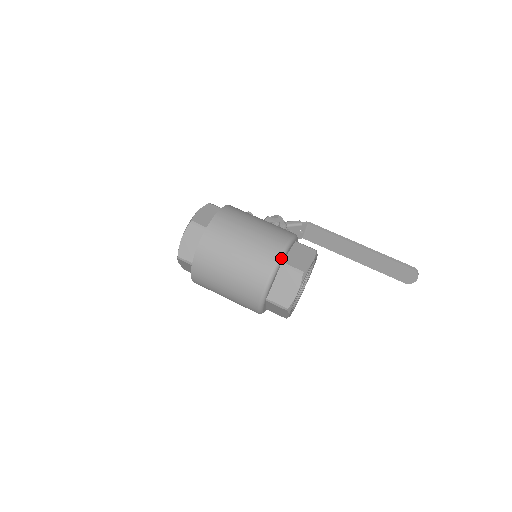
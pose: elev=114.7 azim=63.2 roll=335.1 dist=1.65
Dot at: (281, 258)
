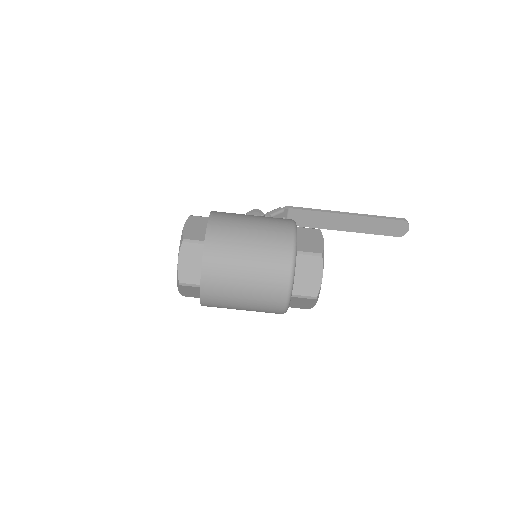
Dot at: (295, 247)
